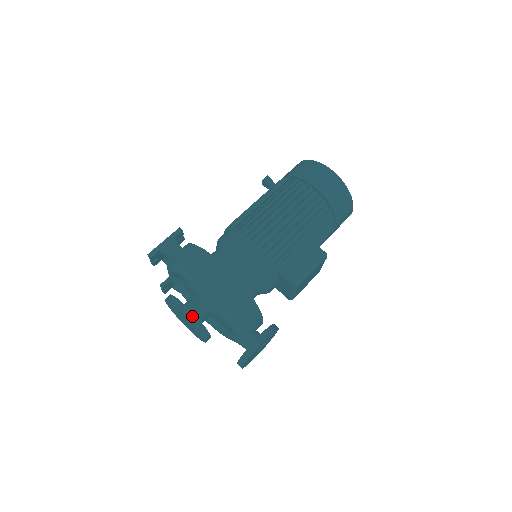
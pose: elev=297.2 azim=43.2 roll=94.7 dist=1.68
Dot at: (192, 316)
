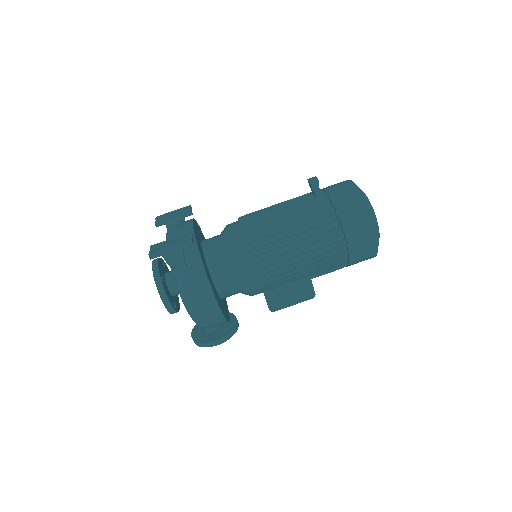
Dot at: (169, 306)
